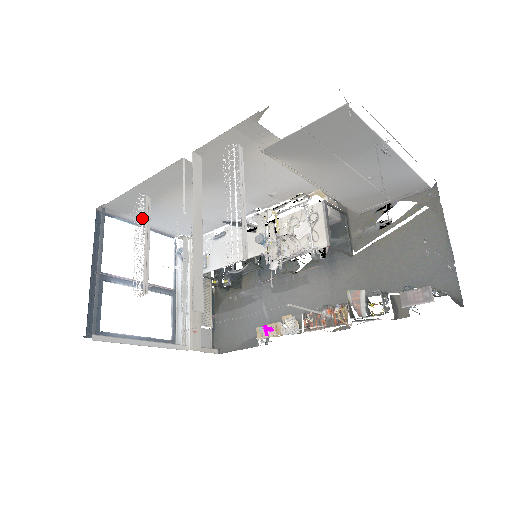
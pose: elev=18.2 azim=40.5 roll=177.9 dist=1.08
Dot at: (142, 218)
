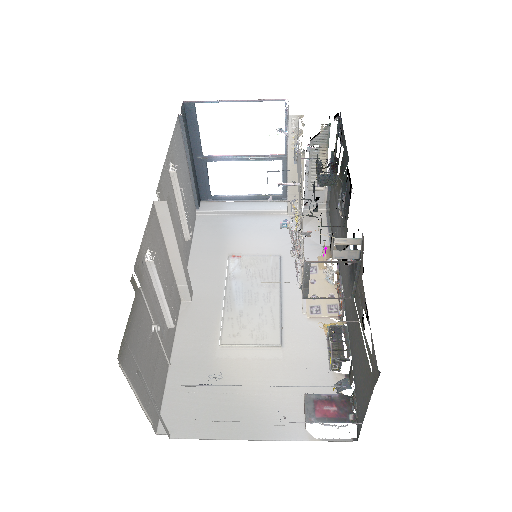
Dot at: (175, 185)
